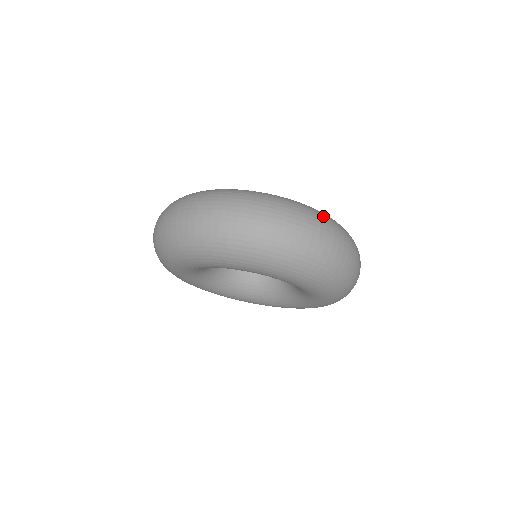
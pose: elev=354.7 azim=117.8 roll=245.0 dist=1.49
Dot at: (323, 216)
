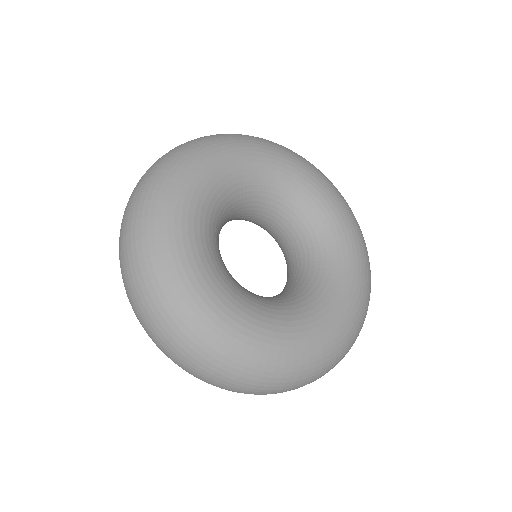
Dot at: occluded
